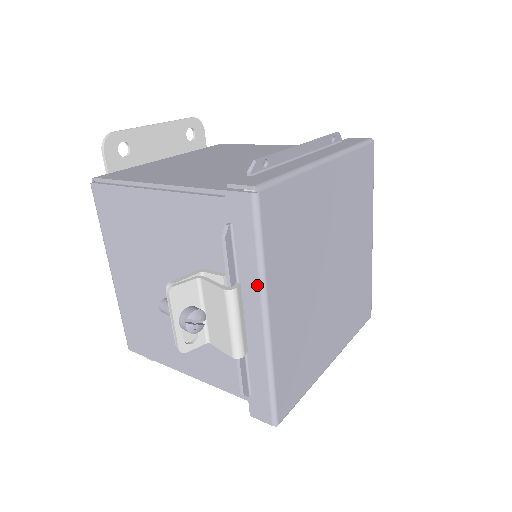
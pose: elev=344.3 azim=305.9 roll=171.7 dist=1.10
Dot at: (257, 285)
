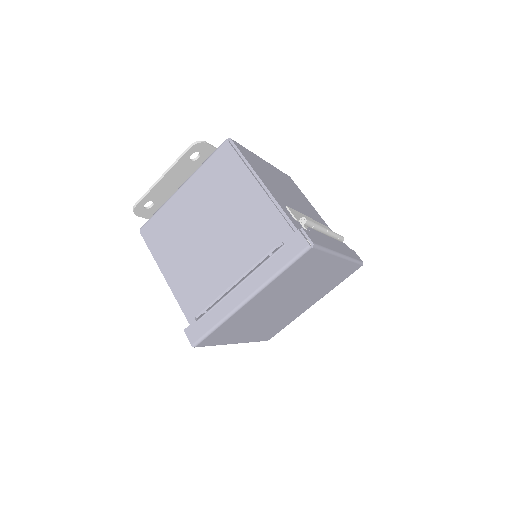
Dot at: occluded
